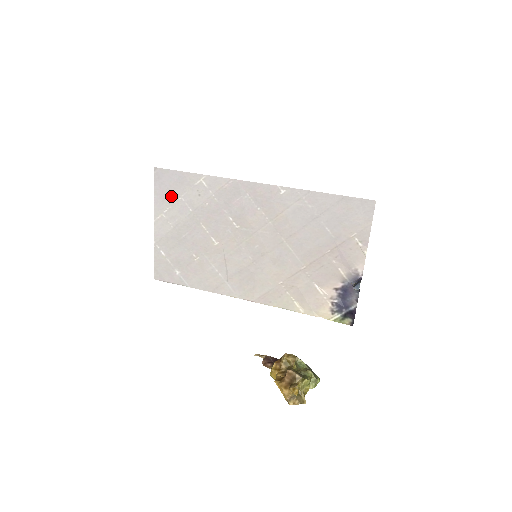
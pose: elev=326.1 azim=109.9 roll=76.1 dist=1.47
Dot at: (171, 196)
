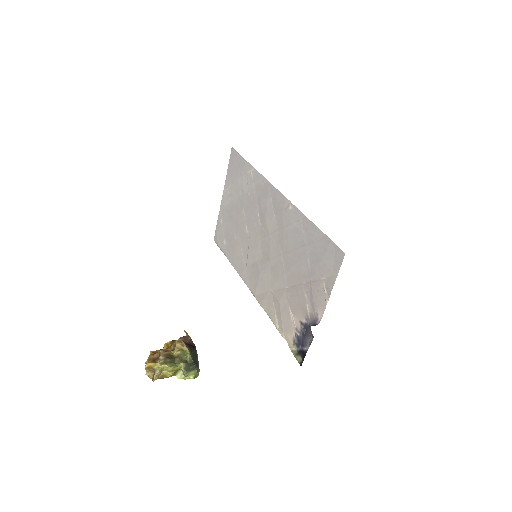
Dot at: (234, 176)
